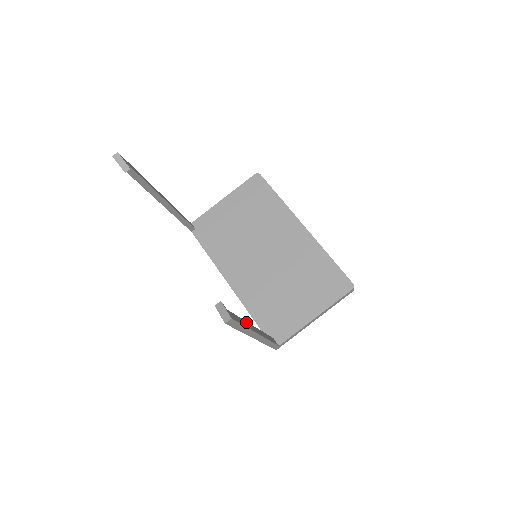
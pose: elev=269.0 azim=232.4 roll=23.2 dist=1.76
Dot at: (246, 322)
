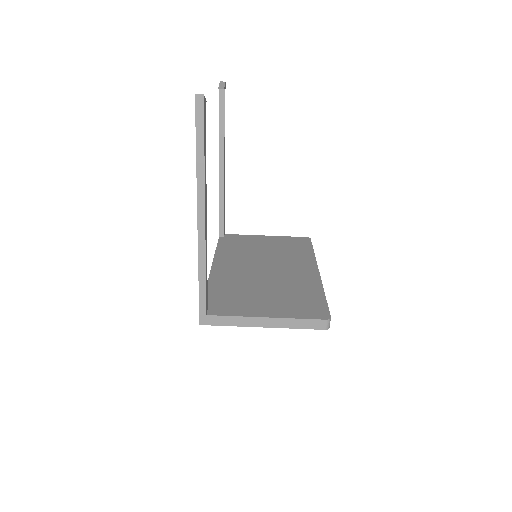
Dot at: occluded
